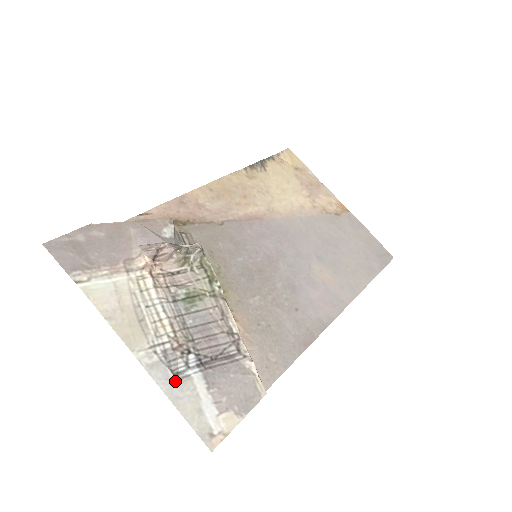
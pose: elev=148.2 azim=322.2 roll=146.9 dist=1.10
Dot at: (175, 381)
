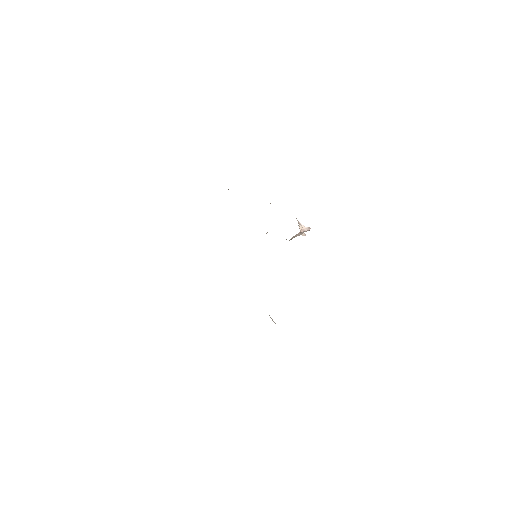
Dot at: occluded
